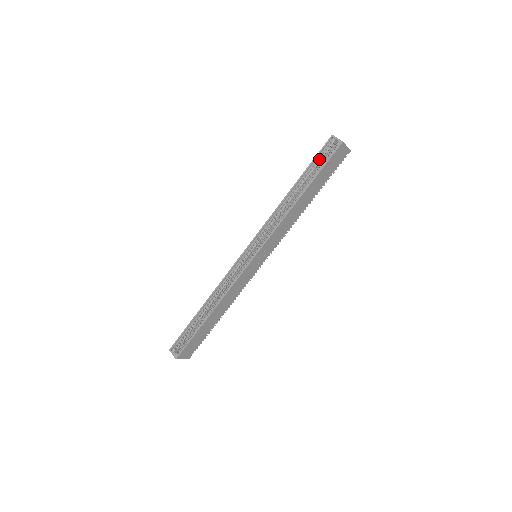
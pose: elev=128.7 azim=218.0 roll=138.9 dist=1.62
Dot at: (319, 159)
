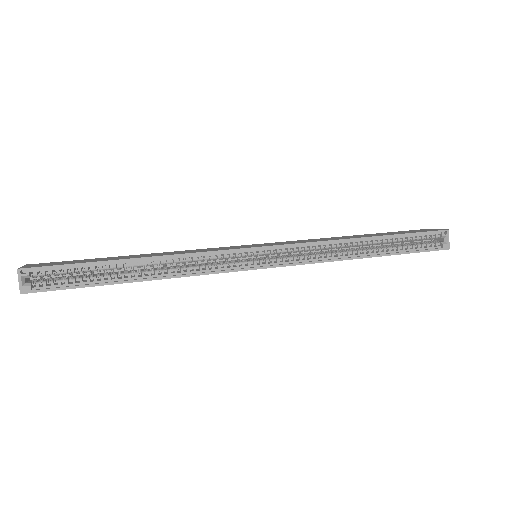
Dot at: (415, 235)
